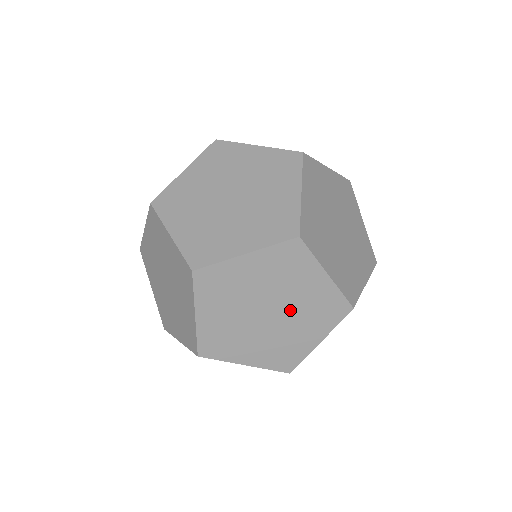
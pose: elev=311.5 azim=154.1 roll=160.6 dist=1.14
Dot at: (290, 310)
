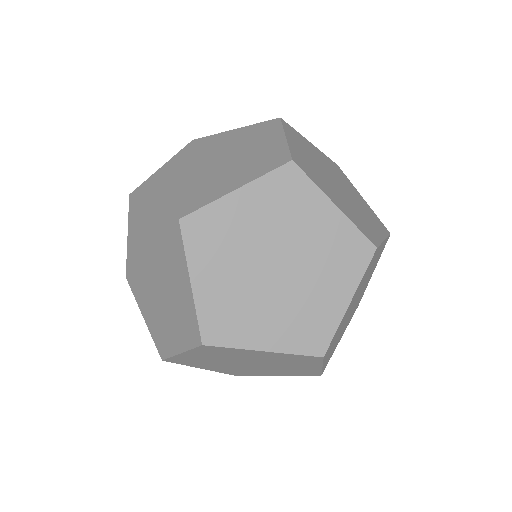
Dot at: (270, 367)
